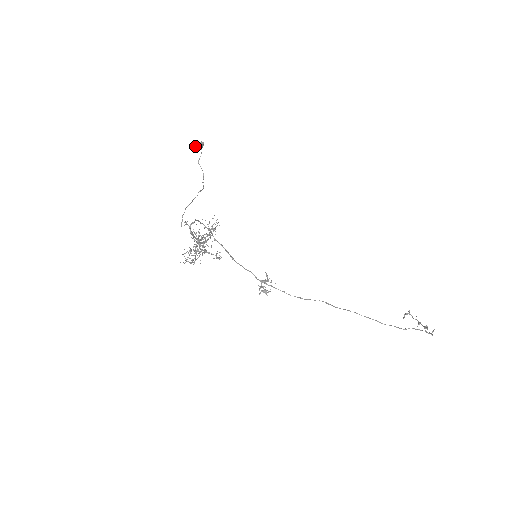
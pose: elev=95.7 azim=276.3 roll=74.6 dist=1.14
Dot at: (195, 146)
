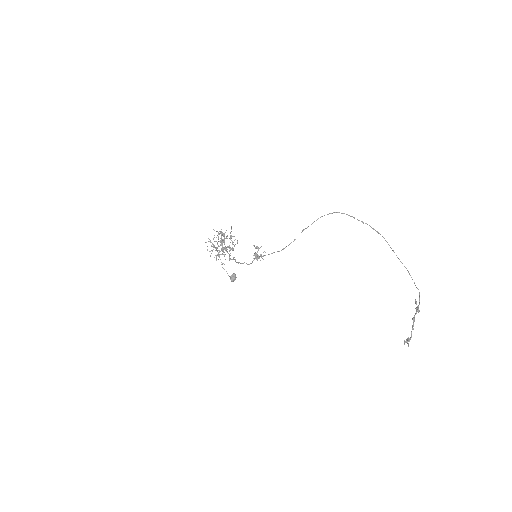
Dot at: (231, 275)
